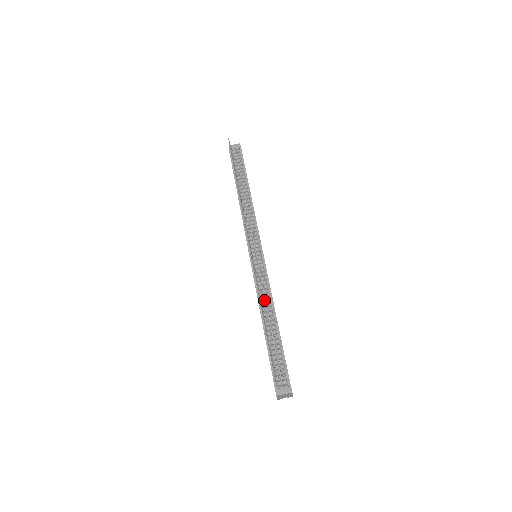
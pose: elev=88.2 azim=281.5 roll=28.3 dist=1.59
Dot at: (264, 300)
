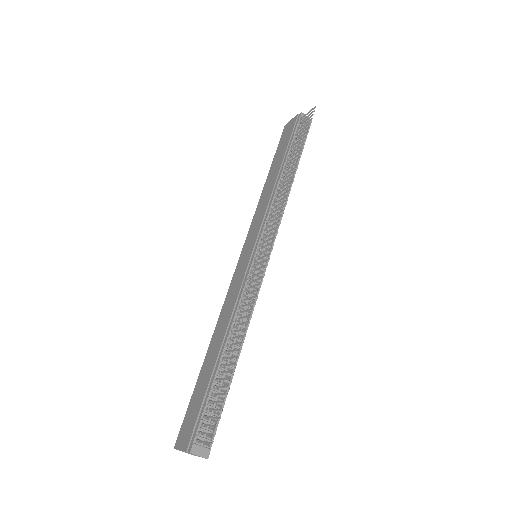
Dot at: occluded
